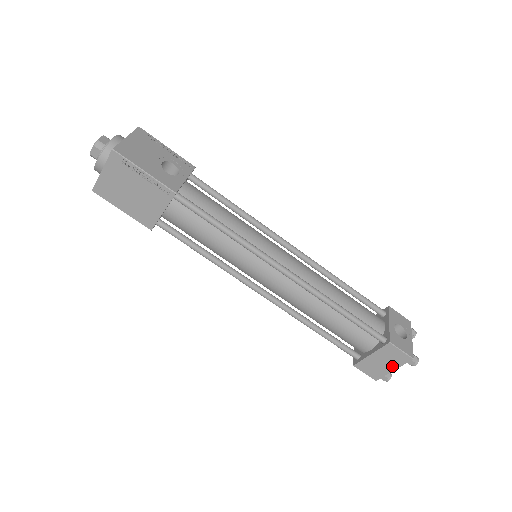
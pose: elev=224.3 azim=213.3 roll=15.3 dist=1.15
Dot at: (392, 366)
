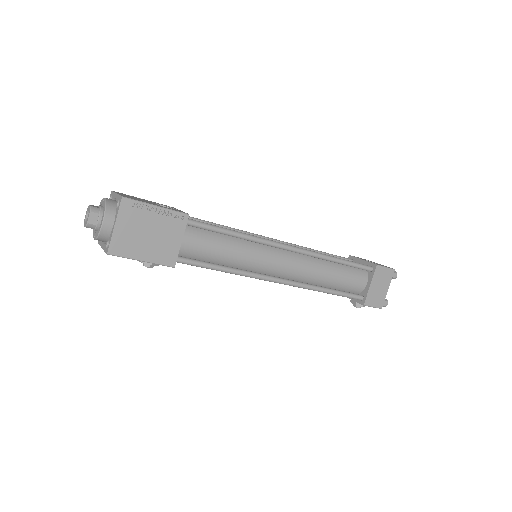
Dot at: (386, 286)
